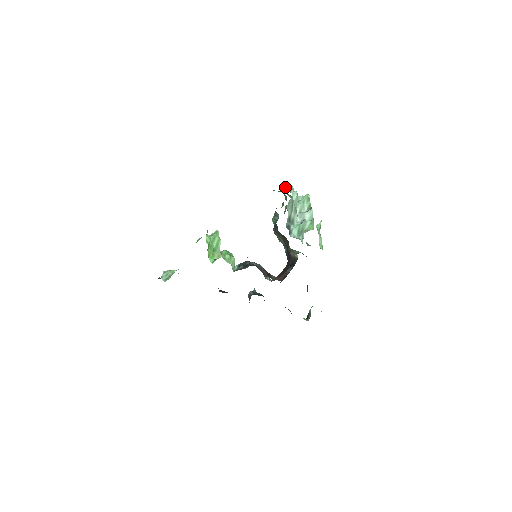
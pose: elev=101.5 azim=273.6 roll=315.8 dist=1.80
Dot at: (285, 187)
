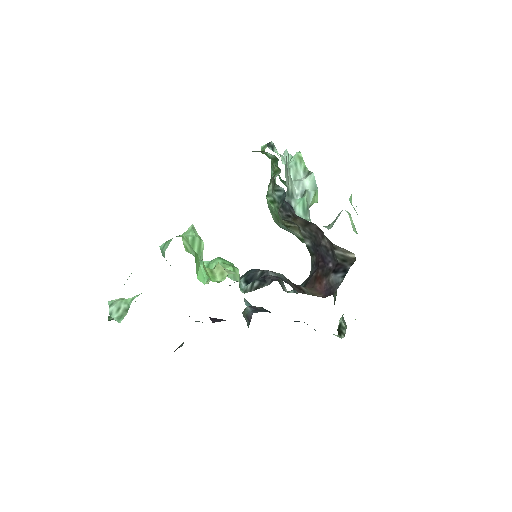
Dot at: (264, 145)
